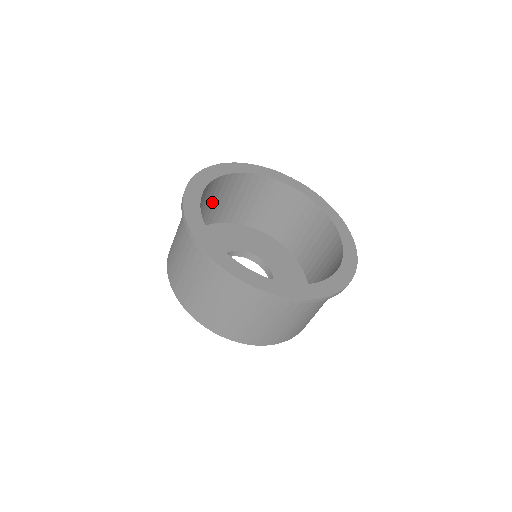
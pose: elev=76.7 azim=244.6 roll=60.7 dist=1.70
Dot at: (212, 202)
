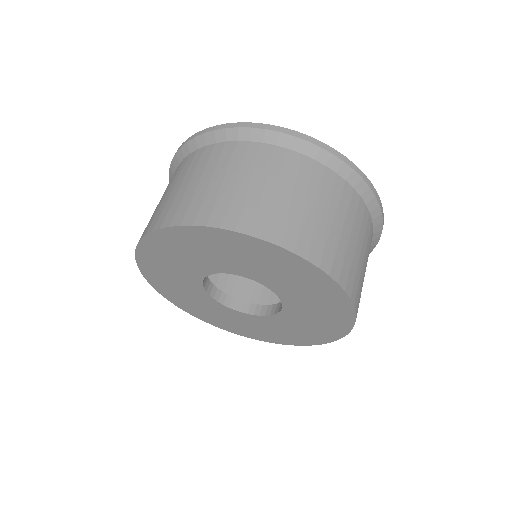
Dot at: occluded
